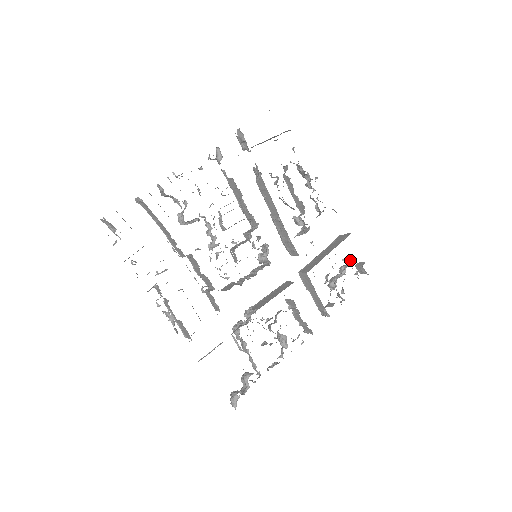
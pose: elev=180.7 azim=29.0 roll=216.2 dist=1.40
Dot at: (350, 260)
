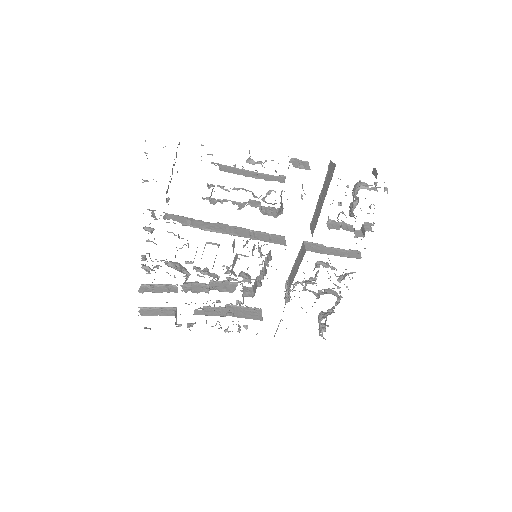
Dot at: (354, 189)
